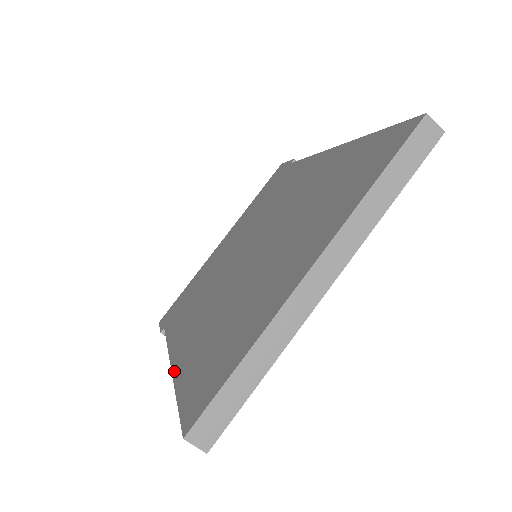
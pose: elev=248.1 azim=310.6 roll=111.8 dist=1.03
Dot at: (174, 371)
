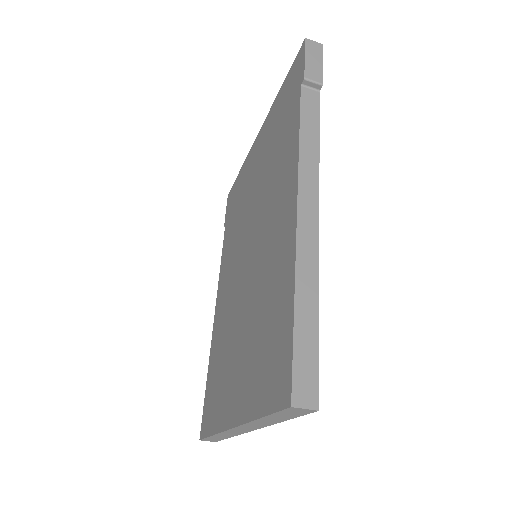
Dot at: (212, 339)
